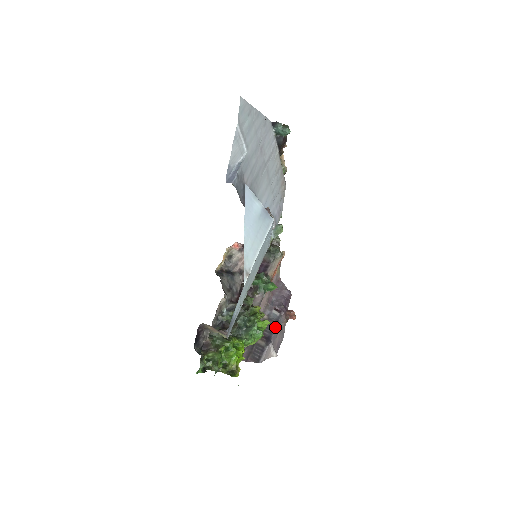
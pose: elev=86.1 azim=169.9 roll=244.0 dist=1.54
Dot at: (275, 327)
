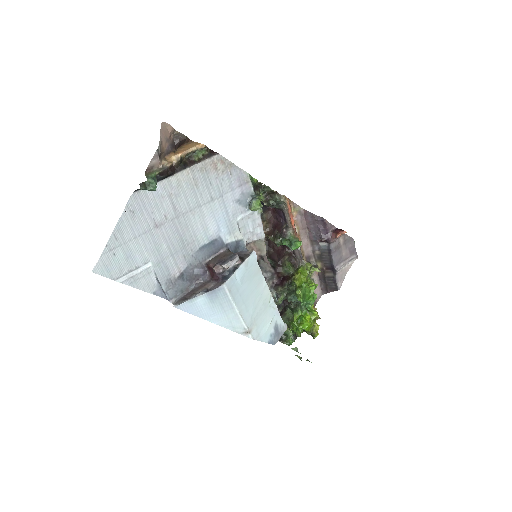
Dot at: (331, 257)
